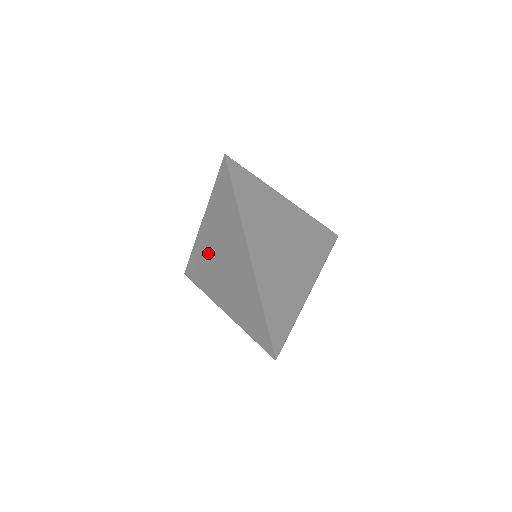
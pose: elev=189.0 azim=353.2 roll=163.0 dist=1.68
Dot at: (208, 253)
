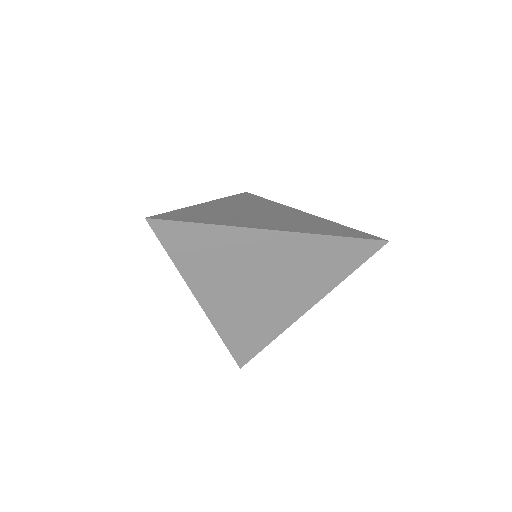
Dot at: occluded
